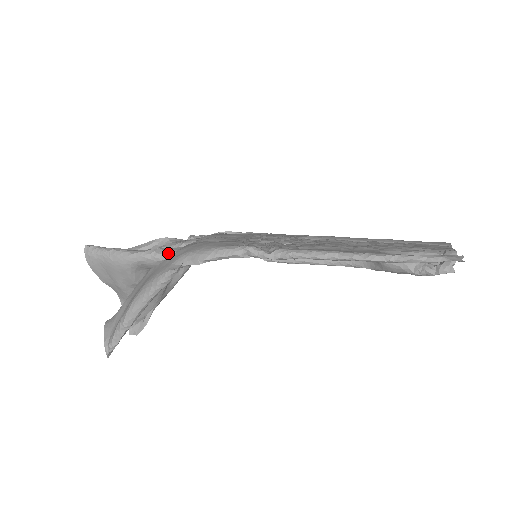
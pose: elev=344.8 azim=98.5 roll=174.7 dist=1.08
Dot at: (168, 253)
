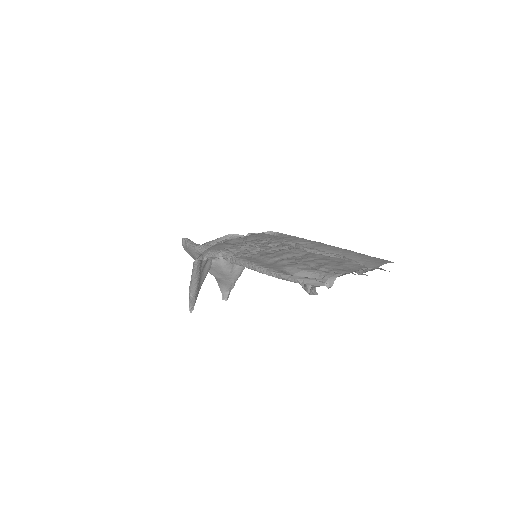
Dot at: (205, 249)
